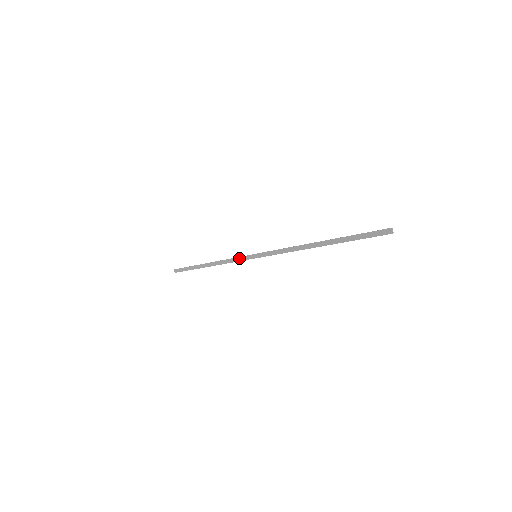
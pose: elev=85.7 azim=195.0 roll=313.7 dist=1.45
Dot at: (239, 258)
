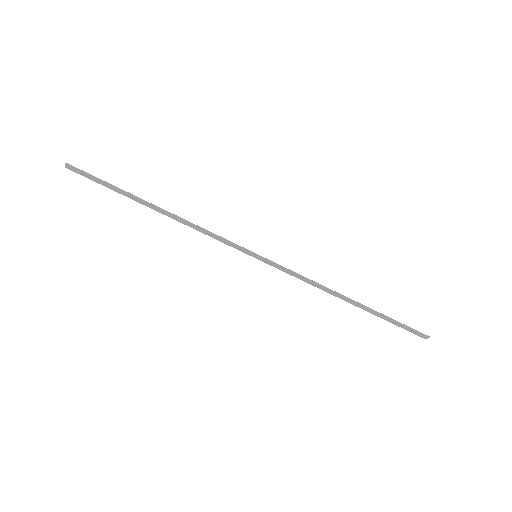
Dot at: (226, 242)
